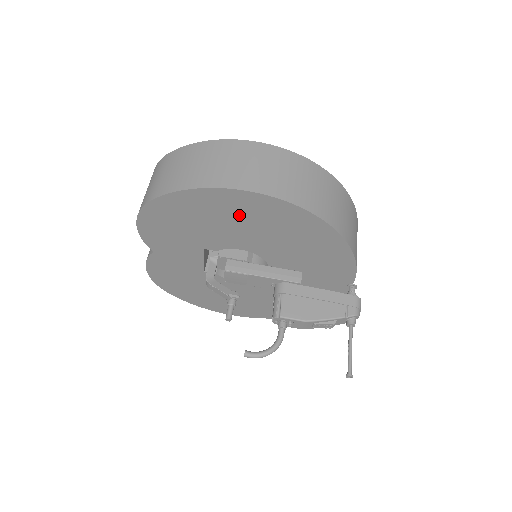
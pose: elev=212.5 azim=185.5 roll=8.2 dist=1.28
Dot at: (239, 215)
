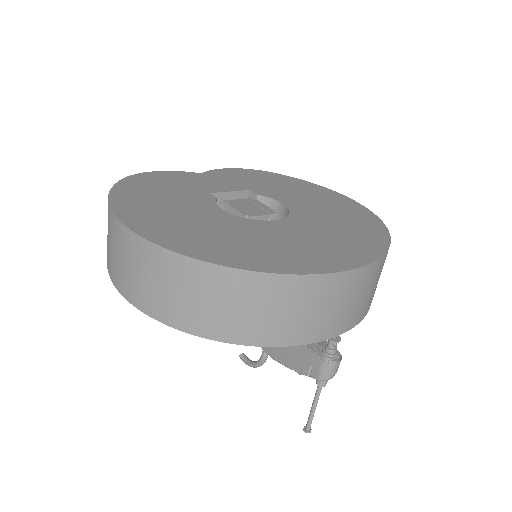
Dot at: occluded
